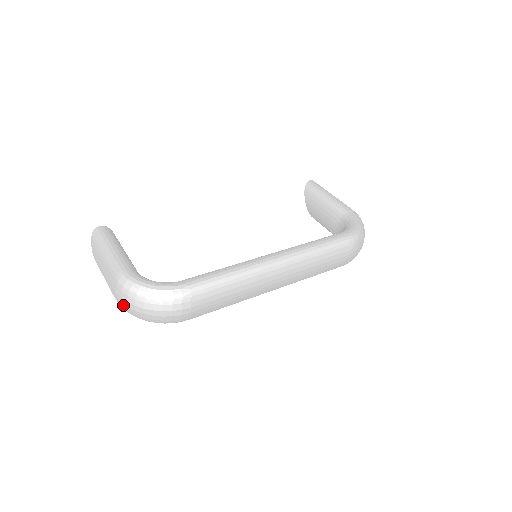
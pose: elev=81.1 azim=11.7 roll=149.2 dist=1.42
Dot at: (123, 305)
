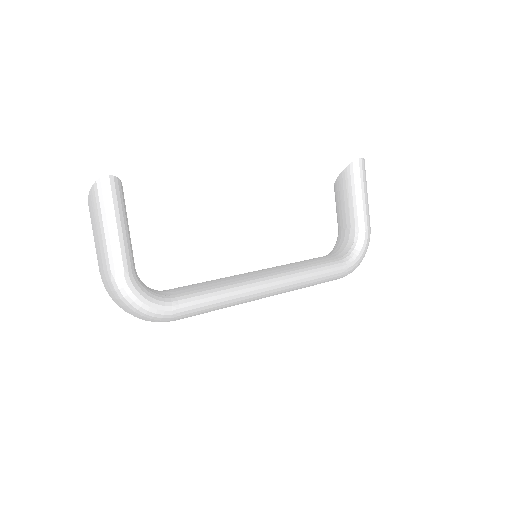
Dot at: (107, 291)
